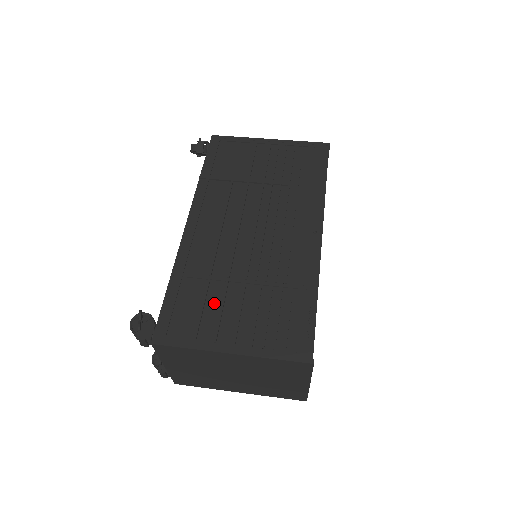
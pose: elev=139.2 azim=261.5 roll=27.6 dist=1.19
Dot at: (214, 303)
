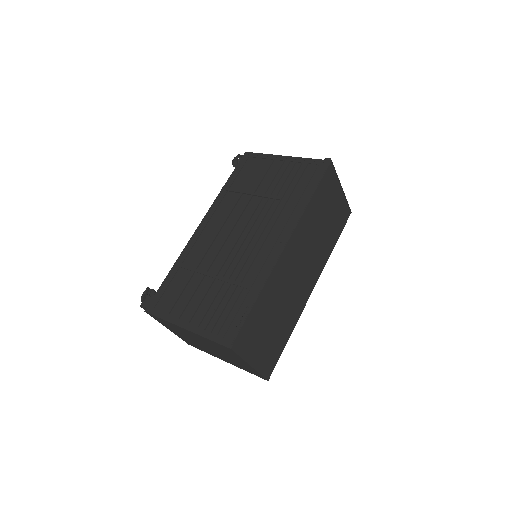
Dot at: (190, 290)
